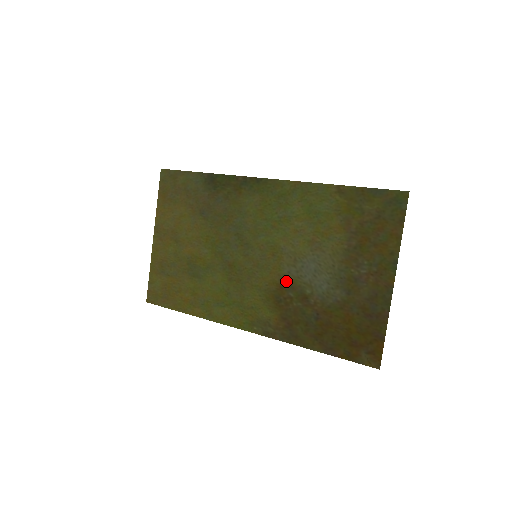
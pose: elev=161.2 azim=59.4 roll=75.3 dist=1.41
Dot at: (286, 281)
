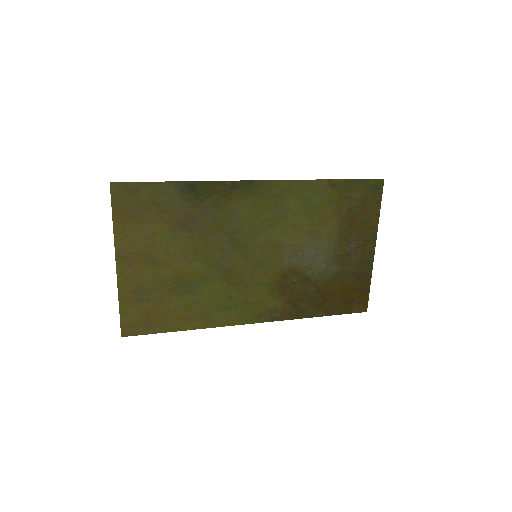
Dot at: (289, 270)
